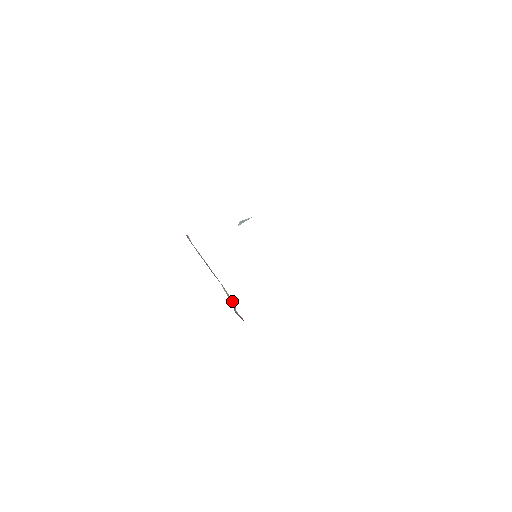
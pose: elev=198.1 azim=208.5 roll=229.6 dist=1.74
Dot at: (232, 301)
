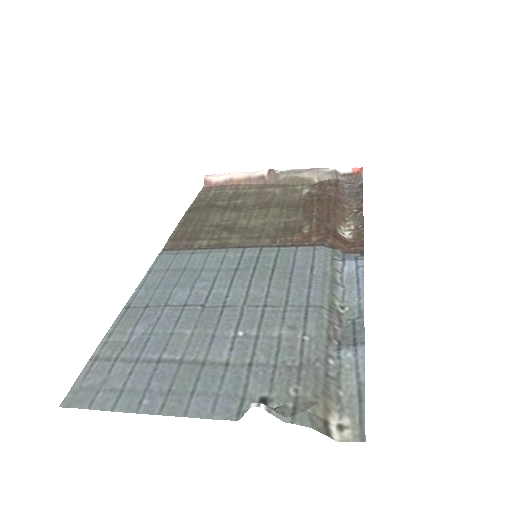
Dot at: (325, 170)
